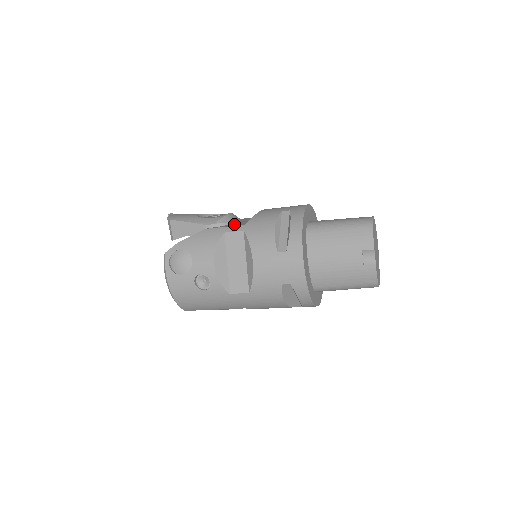
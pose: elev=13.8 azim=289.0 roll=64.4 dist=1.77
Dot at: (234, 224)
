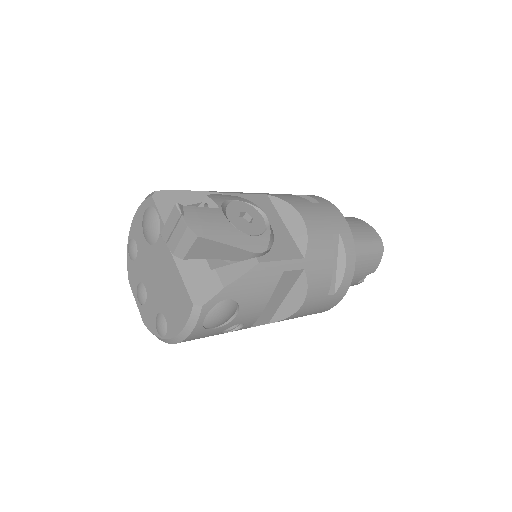
Dot at: (282, 247)
